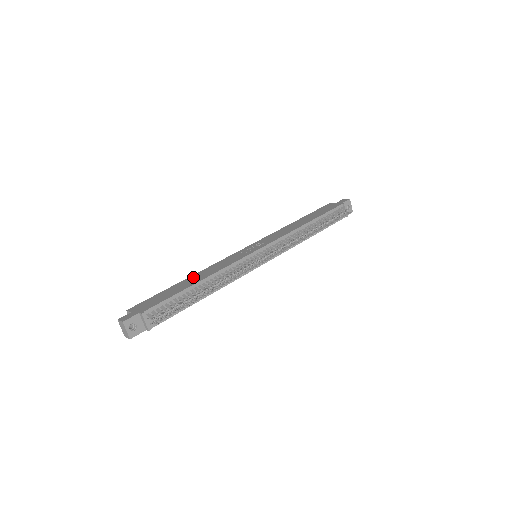
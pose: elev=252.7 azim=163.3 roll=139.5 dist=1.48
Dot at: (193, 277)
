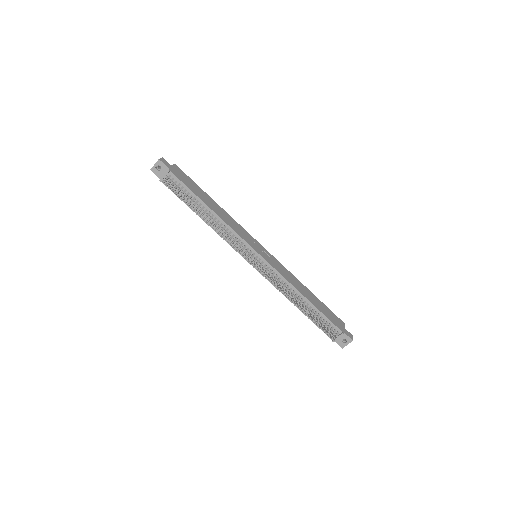
Dot at: (218, 206)
